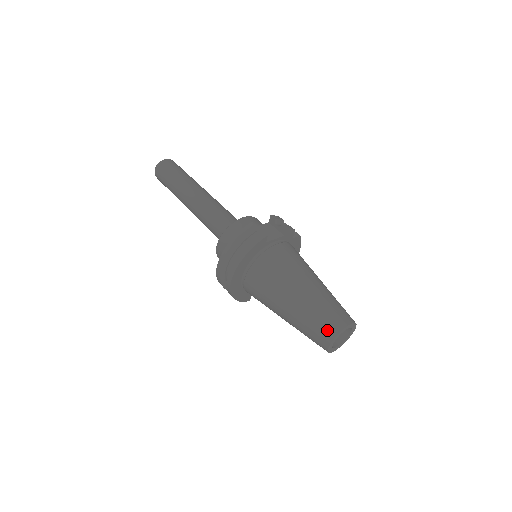
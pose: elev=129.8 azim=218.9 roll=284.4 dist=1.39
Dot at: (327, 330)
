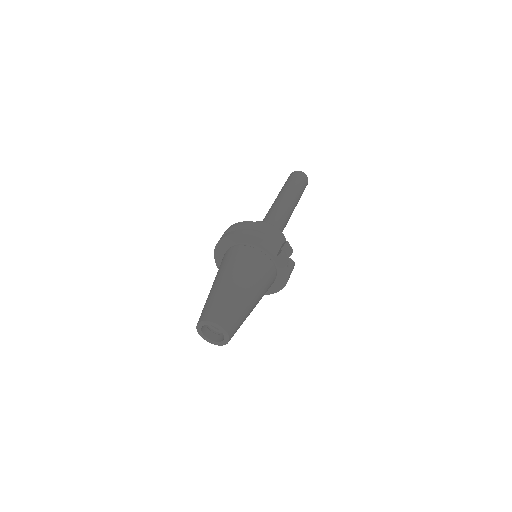
Dot at: (209, 313)
